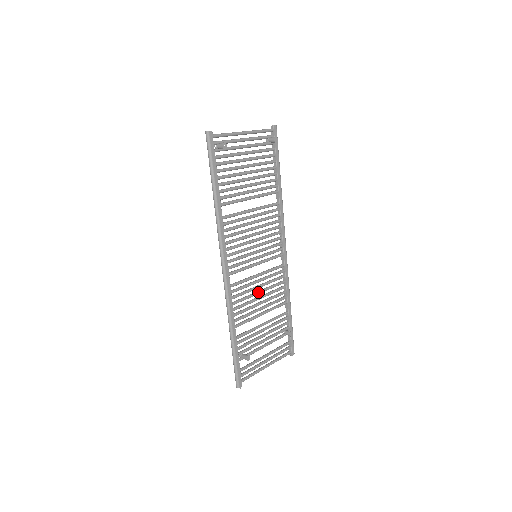
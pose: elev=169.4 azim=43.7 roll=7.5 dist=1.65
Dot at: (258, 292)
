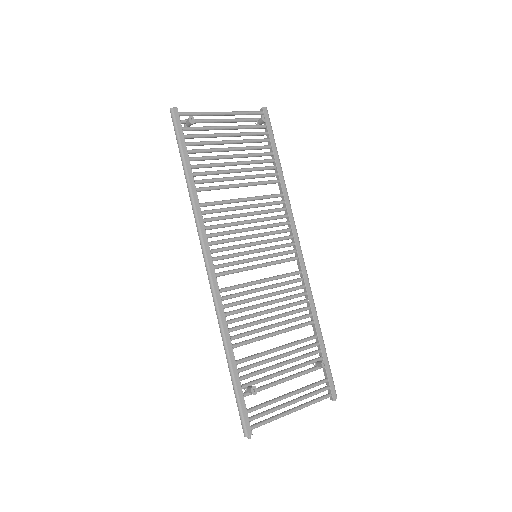
Dot at: (264, 303)
